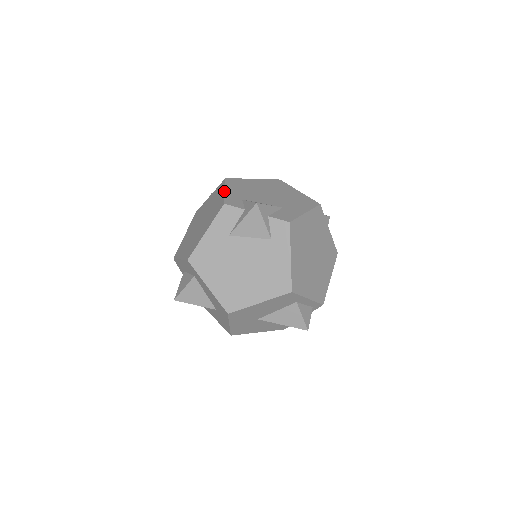
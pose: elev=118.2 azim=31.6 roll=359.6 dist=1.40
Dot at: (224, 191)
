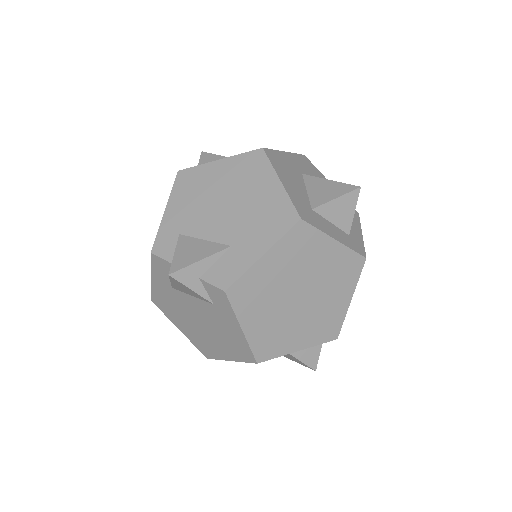
Dot at: (163, 214)
